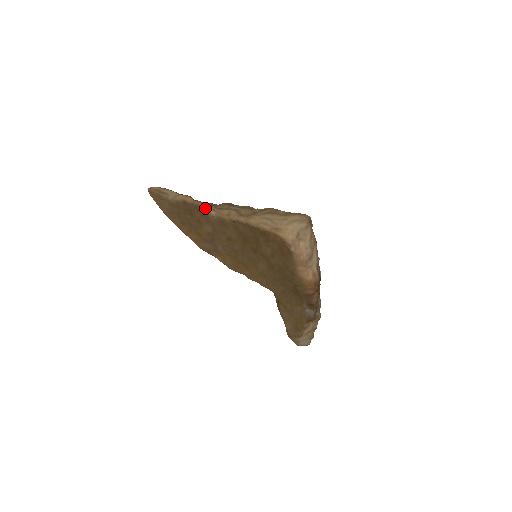
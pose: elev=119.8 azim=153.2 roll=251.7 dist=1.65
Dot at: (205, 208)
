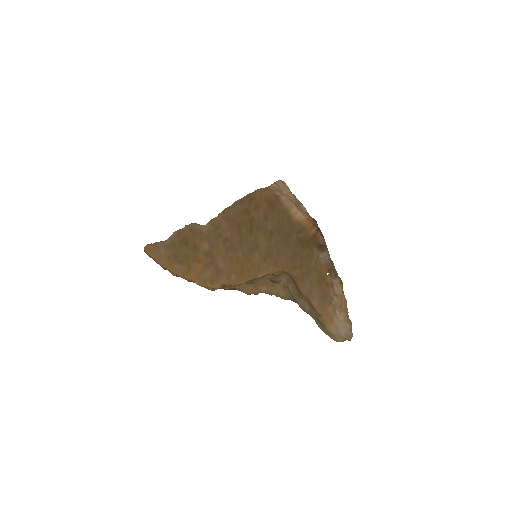
Dot at: (197, 224)
